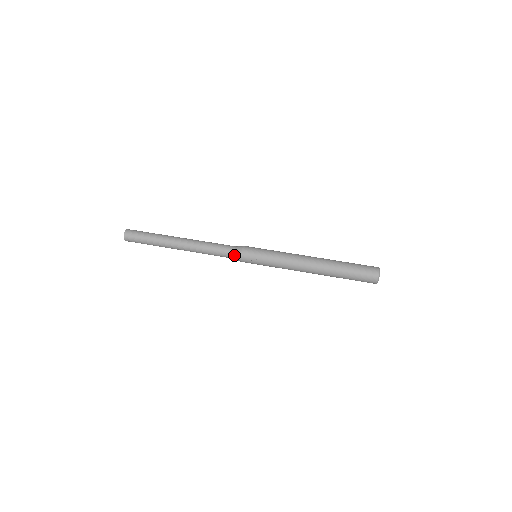
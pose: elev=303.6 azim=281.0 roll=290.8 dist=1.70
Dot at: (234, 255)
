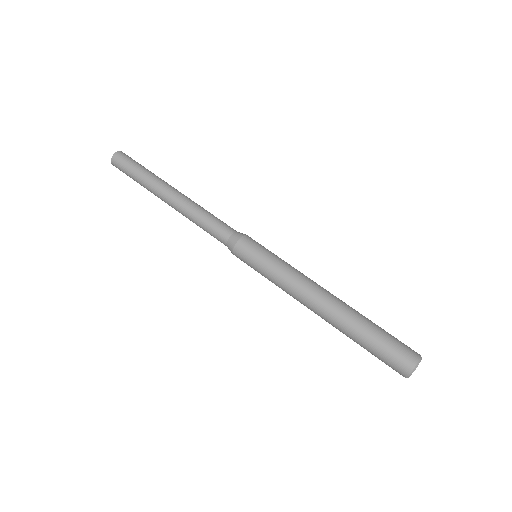
Dot at: (232, 234)
